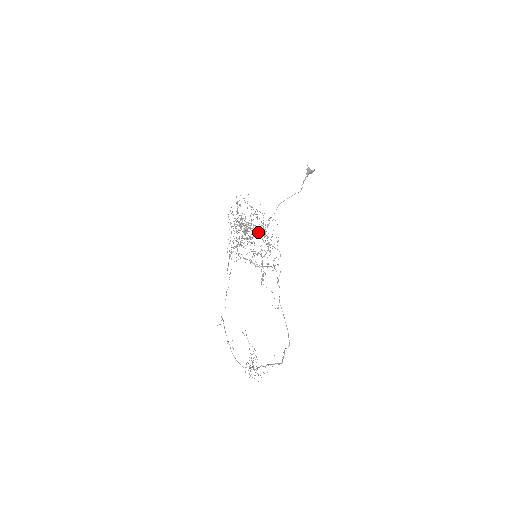
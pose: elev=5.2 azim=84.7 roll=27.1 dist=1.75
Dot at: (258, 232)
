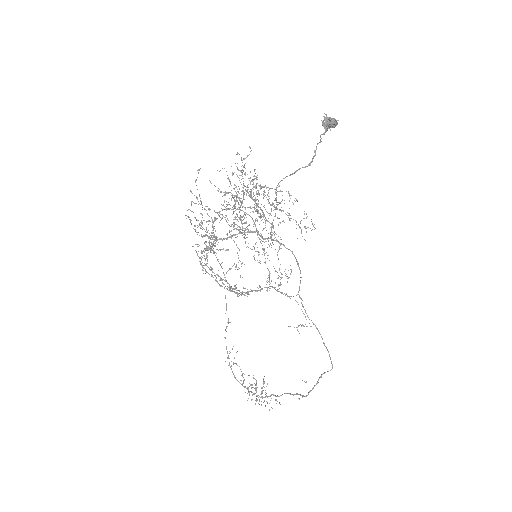
Dot at: (244, 228)
